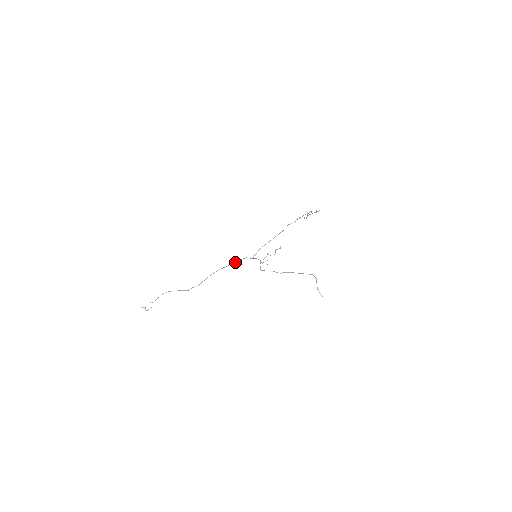
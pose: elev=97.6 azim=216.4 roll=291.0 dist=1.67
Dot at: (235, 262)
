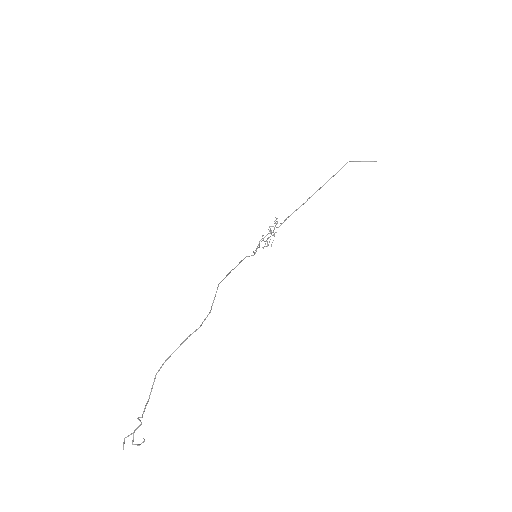
Dot at: (237, 265)
